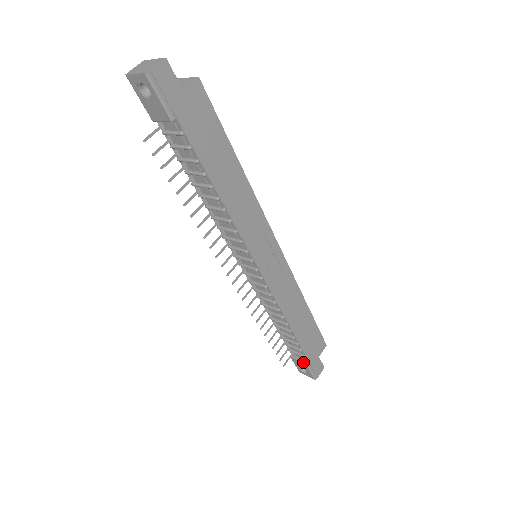
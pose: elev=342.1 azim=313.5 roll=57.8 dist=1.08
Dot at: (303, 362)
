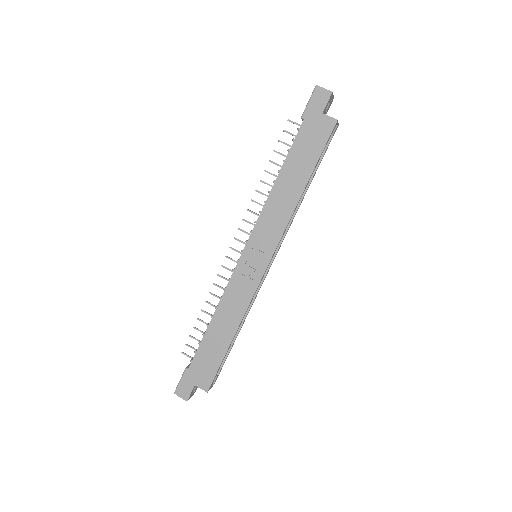
Dot at: (187, 366)
